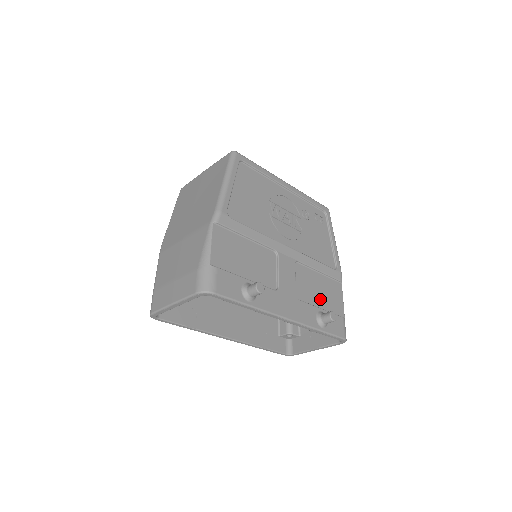
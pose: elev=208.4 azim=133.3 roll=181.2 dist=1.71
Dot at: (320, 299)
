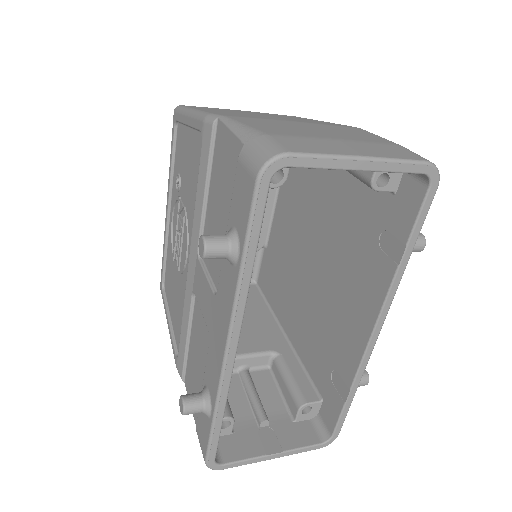
Dot at: occluded
